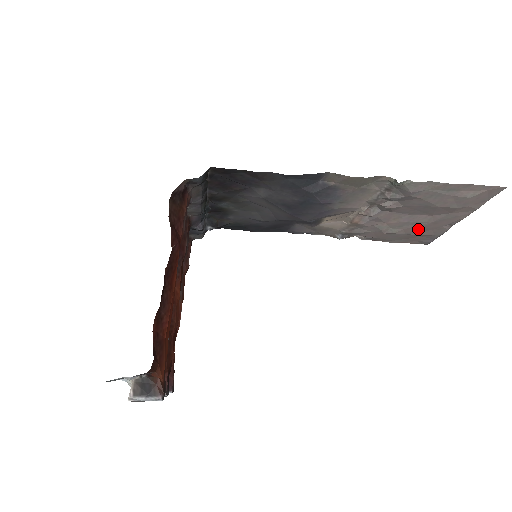
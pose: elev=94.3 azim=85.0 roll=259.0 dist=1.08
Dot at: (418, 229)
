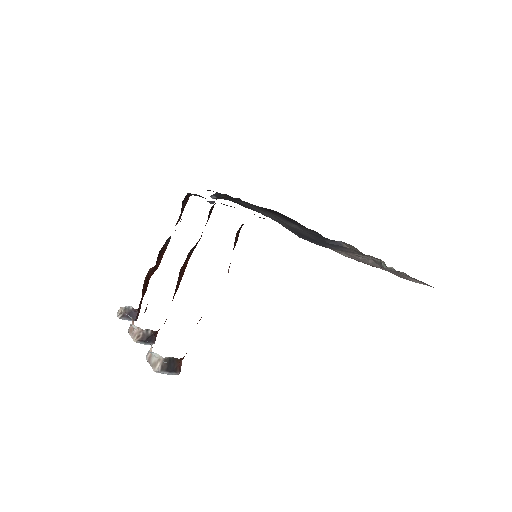
Dot at: occluded
